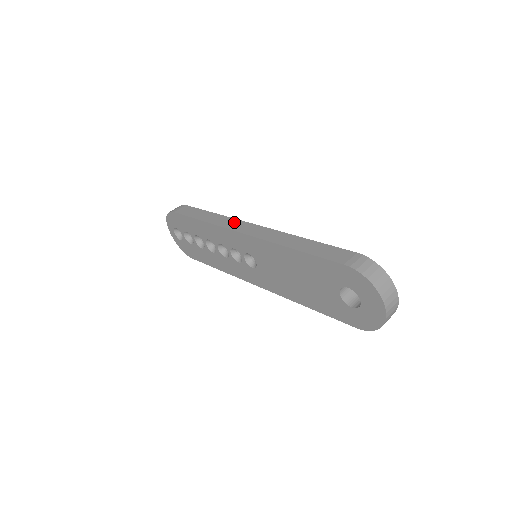
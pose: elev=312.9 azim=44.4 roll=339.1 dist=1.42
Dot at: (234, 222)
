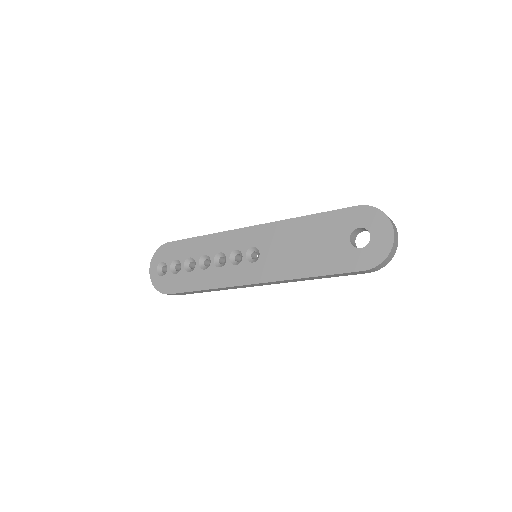
Dot at: occluded
